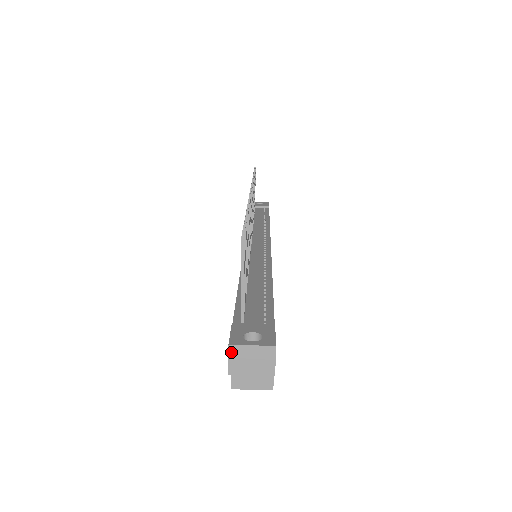
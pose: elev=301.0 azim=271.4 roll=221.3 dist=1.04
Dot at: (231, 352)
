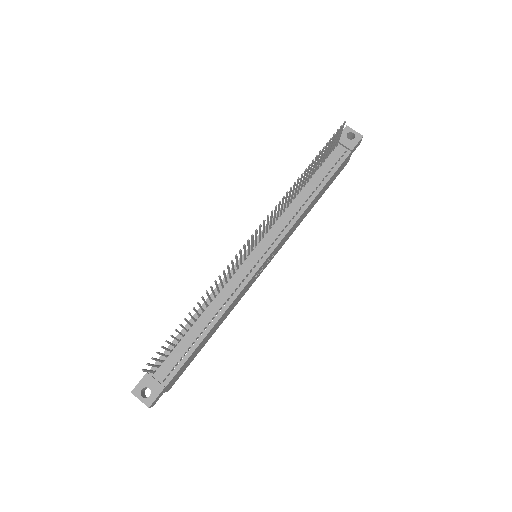
Dot at: (133, 393)
